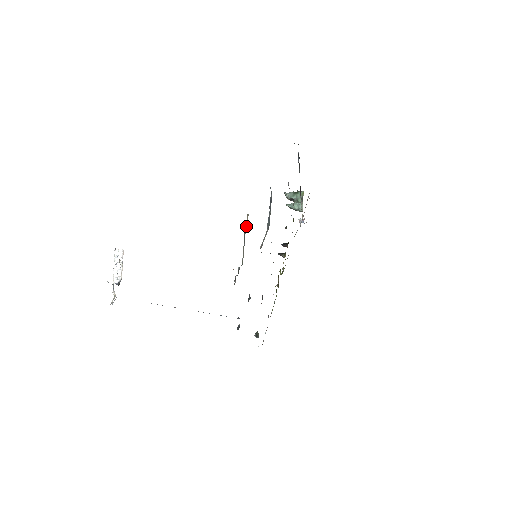
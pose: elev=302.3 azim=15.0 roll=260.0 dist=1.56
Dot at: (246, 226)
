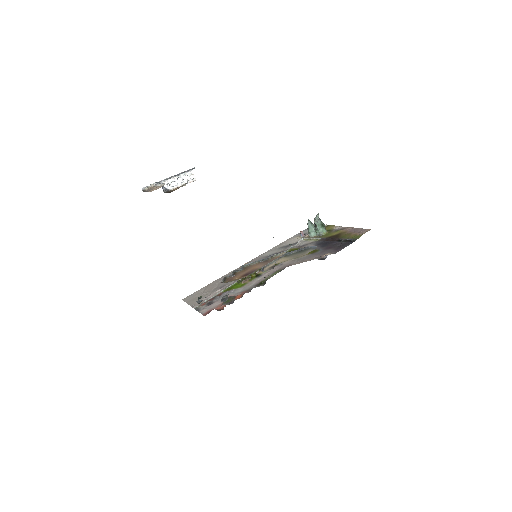
Dot at: (276, 254)
